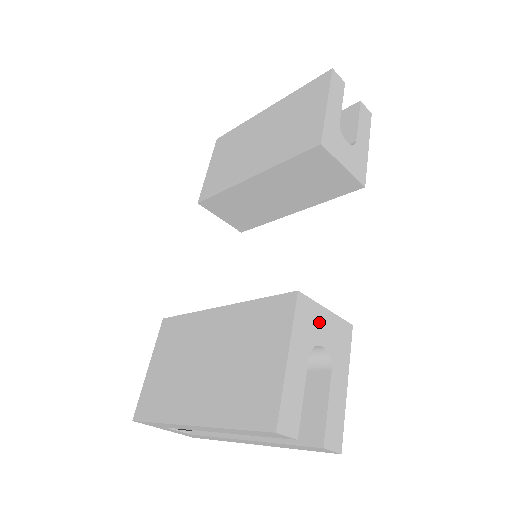
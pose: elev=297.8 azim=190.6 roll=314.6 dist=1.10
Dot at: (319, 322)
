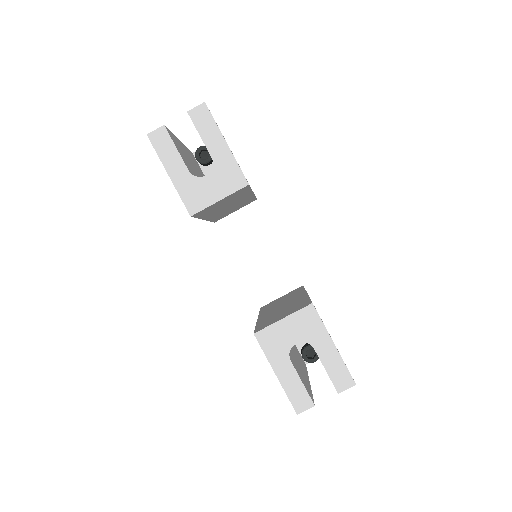
Dot at: (283, 333)
